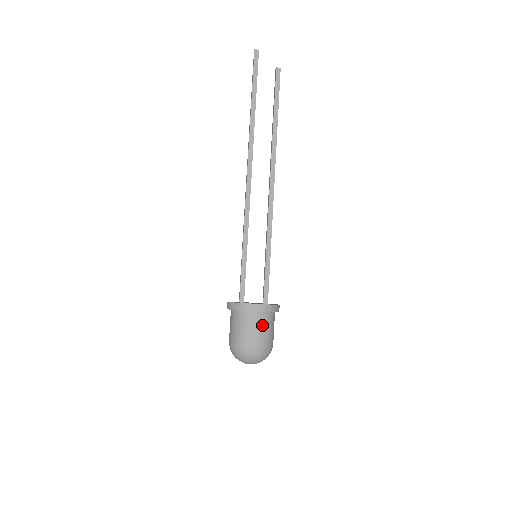
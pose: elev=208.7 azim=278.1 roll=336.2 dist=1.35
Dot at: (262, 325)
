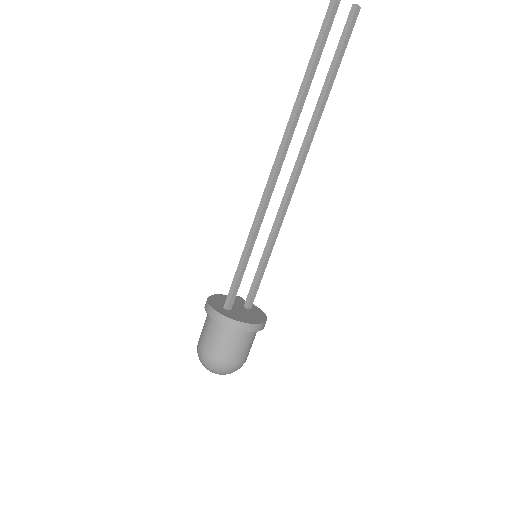
Dot at: (252, 341)
